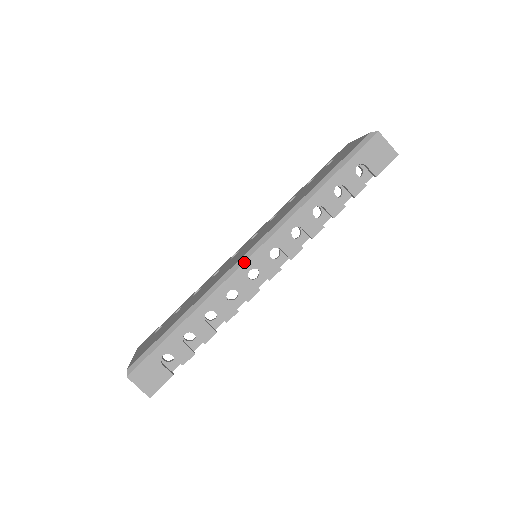
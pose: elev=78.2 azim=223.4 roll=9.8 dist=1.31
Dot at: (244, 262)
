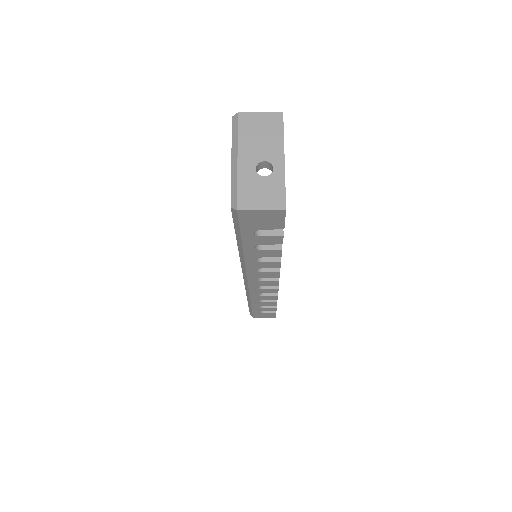
Dot at: (248, 287)
